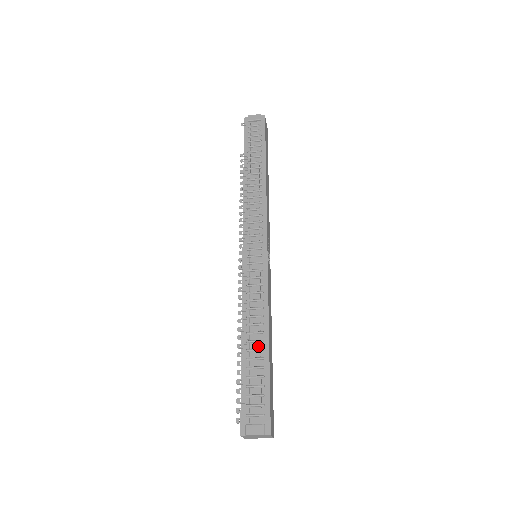
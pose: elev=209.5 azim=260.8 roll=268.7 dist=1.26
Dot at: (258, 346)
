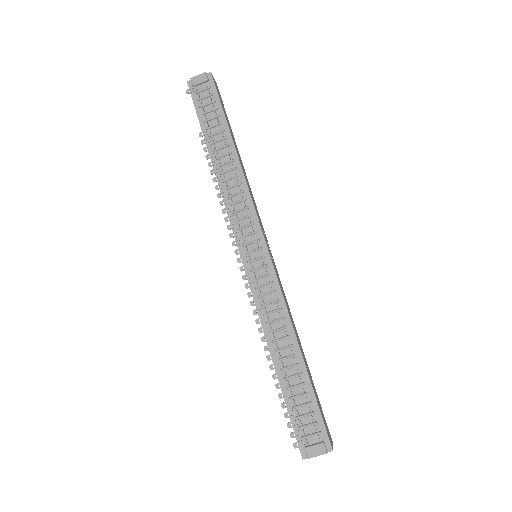
Dot at: (292, 362)
